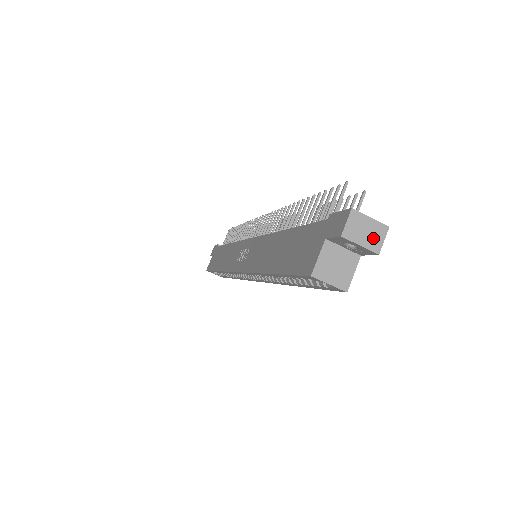
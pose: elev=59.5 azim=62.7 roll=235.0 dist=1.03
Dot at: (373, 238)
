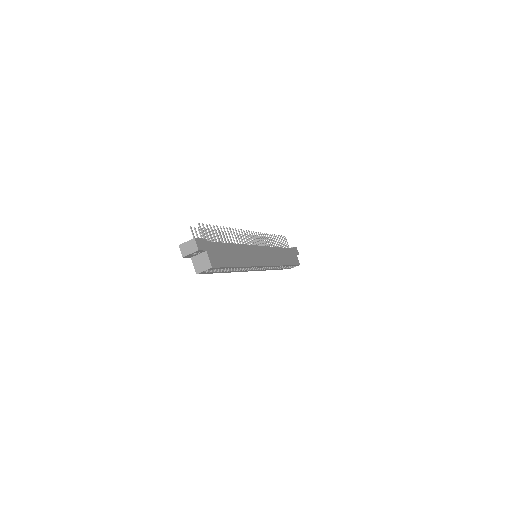
Dot at: (192, 247)
